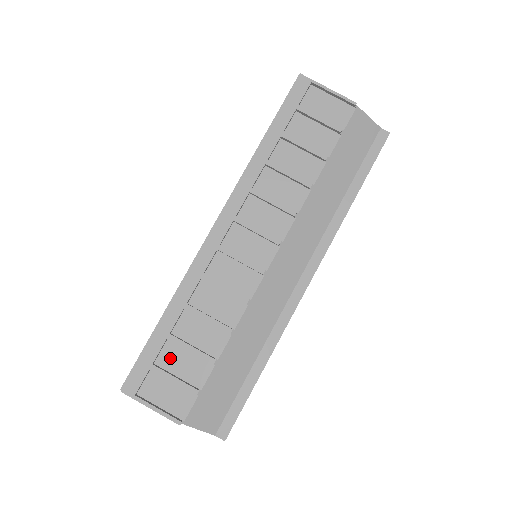
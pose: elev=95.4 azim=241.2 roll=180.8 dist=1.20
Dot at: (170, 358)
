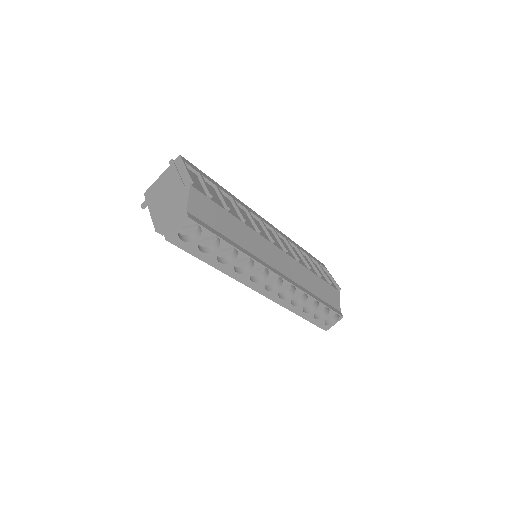
Dot at: (209, 187)
